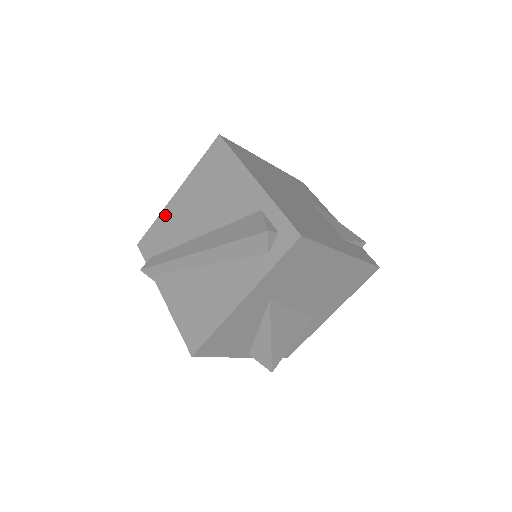
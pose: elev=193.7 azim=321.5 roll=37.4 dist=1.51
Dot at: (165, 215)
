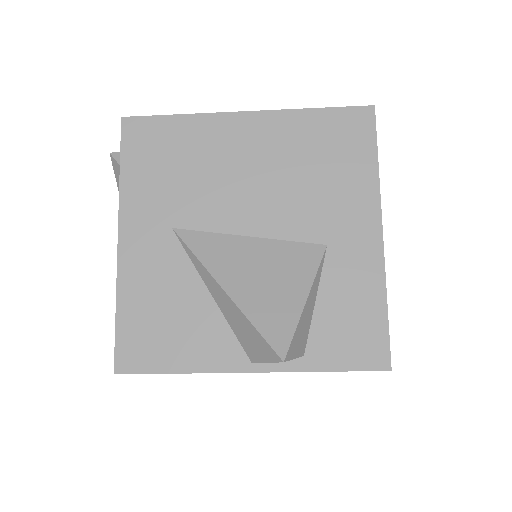
Dot at: occluded
